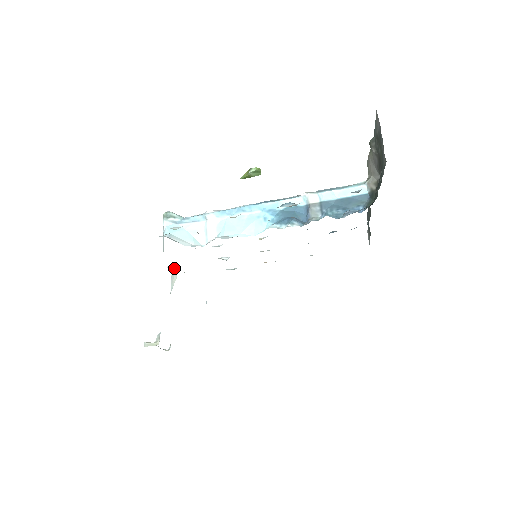
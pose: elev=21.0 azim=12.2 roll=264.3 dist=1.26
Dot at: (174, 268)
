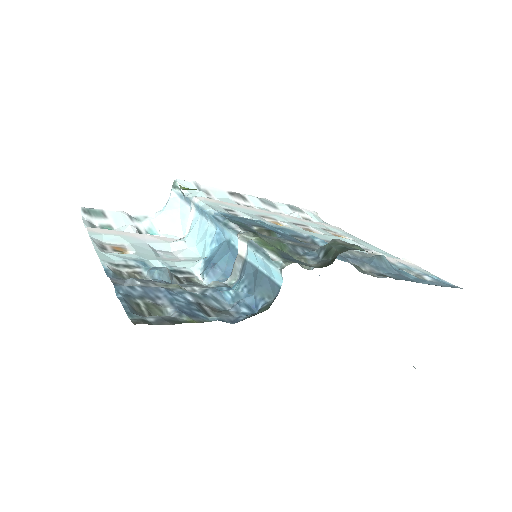
Dot at: occluded
